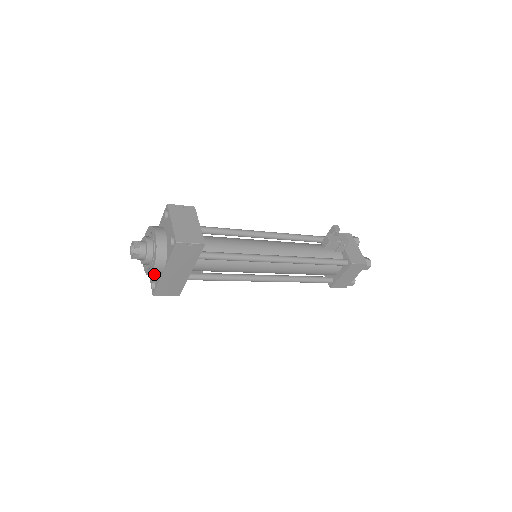
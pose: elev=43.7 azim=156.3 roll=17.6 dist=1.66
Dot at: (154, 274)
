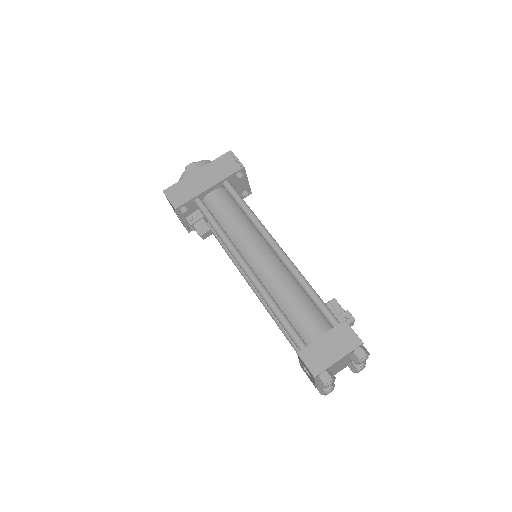
Dot at: (188, 171)
